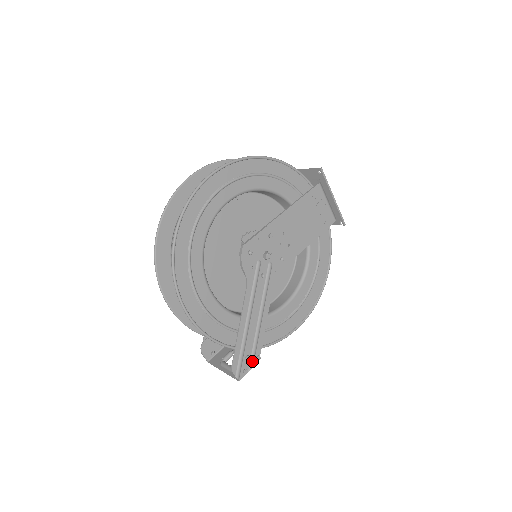
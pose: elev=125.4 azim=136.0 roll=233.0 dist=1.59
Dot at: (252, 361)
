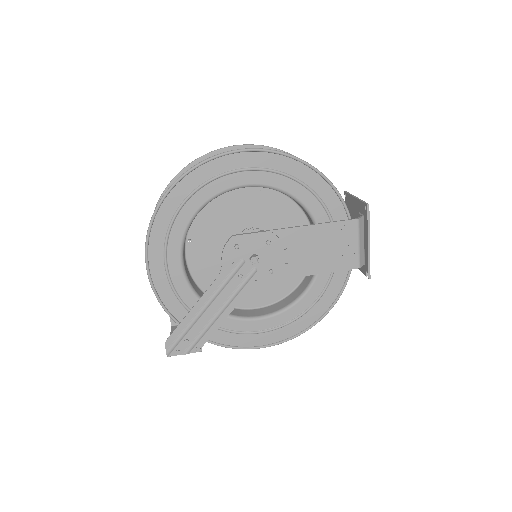
Dot at: (190, 347)
